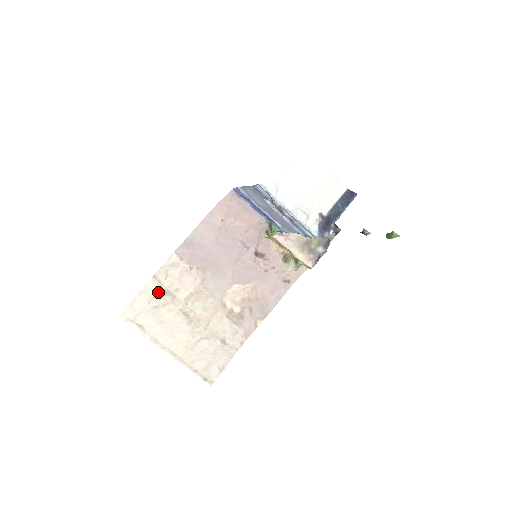
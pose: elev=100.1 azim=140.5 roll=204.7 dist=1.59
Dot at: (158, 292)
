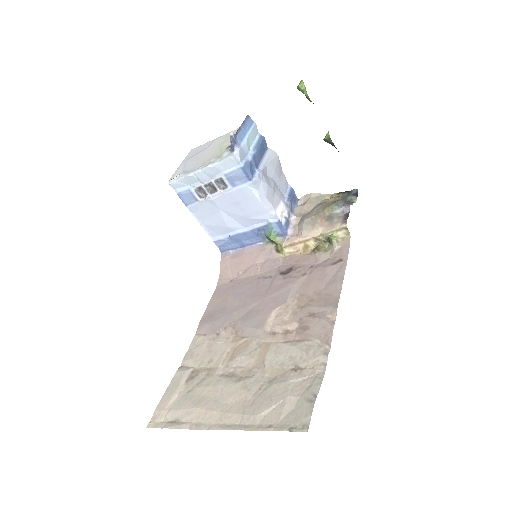
Dot at: (189, 377)
